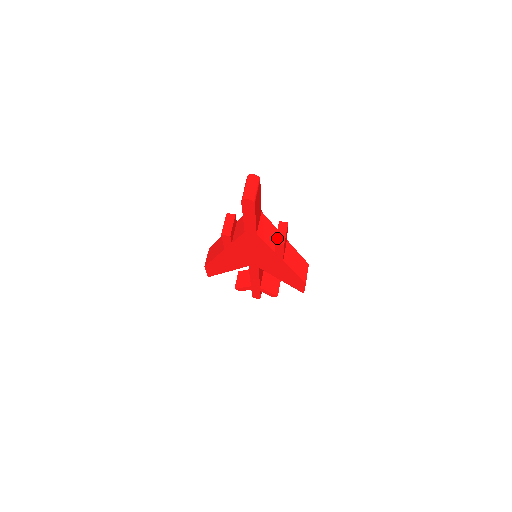
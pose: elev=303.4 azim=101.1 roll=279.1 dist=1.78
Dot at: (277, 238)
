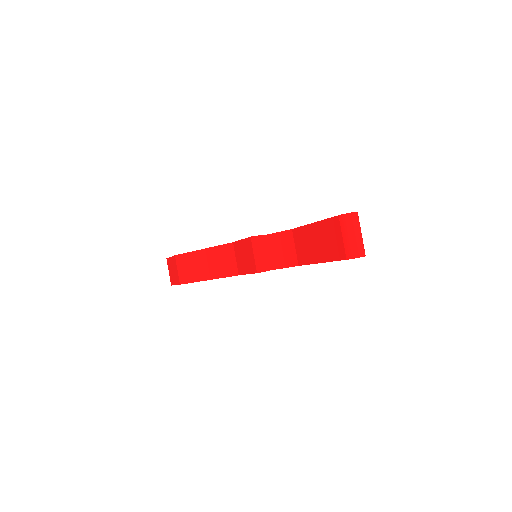
Dot at: occluded
